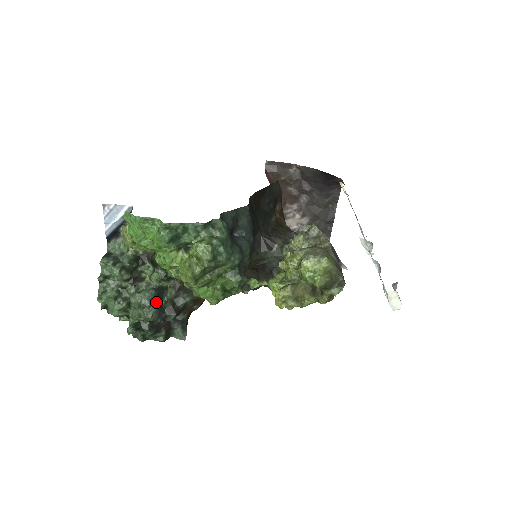
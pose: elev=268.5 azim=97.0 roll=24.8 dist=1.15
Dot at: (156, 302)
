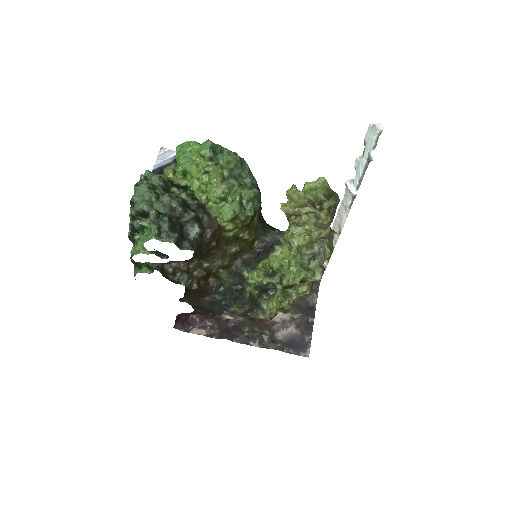
Dot at: occluded
